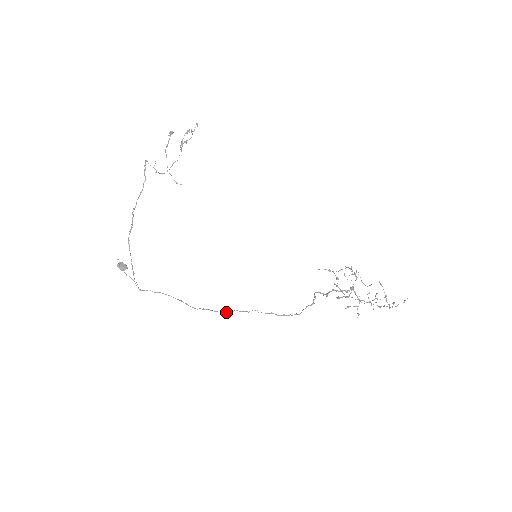
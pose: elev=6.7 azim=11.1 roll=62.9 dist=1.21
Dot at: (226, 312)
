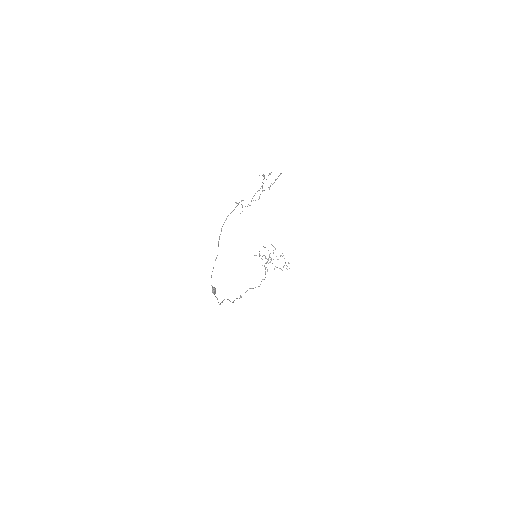
Dot at: occluded
